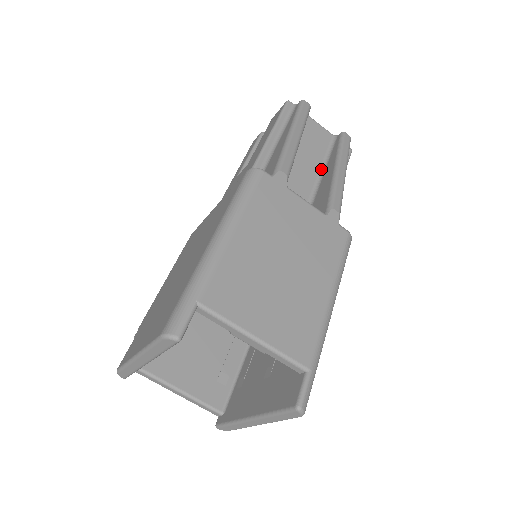
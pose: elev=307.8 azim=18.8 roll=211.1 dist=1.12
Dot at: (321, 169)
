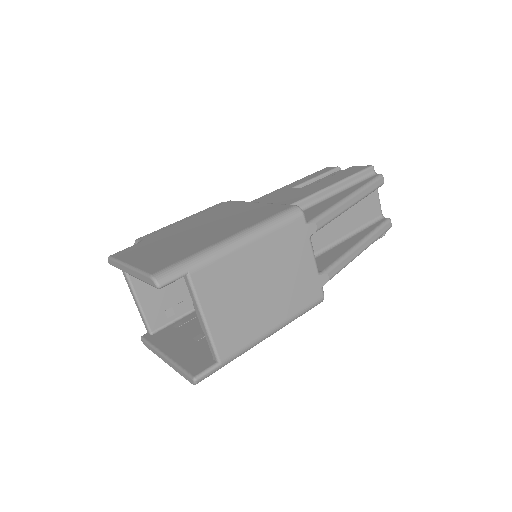
Dot at: (350, 233)
